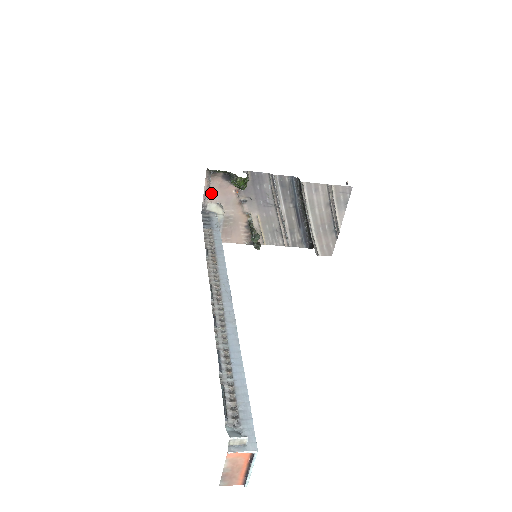
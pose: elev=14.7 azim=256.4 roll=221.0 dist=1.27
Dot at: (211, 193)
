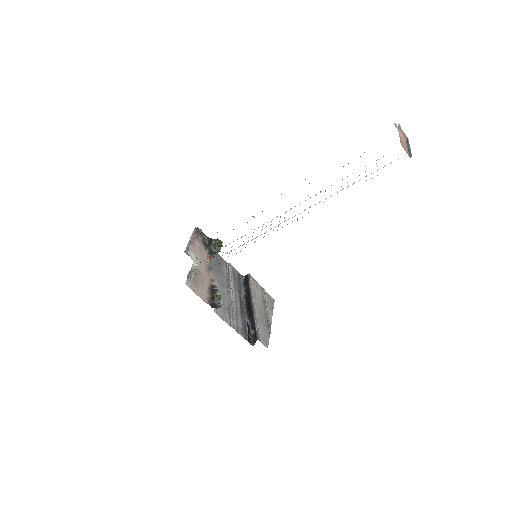
Dot at: (193, 245)
